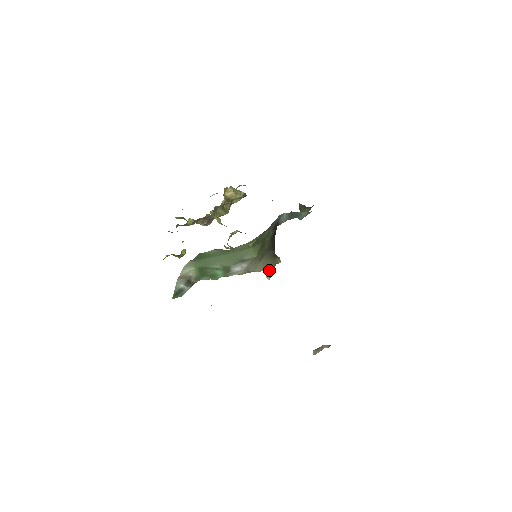
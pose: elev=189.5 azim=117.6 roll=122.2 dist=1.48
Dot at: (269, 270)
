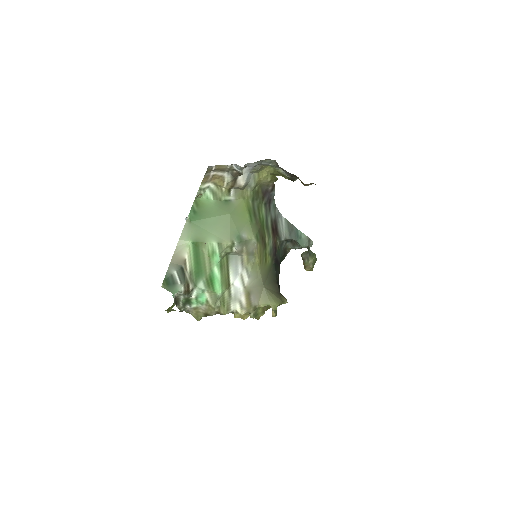
Dot at: (274, 306)
